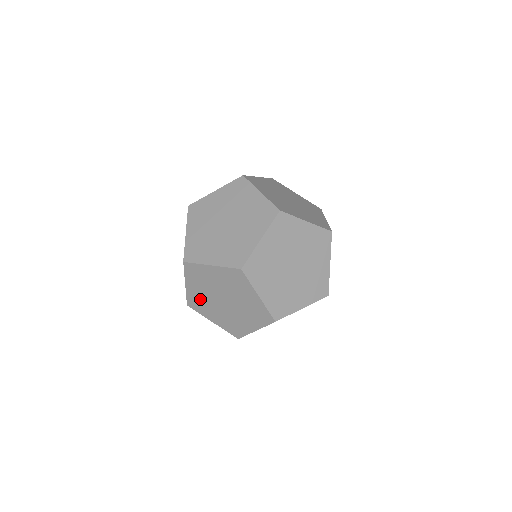
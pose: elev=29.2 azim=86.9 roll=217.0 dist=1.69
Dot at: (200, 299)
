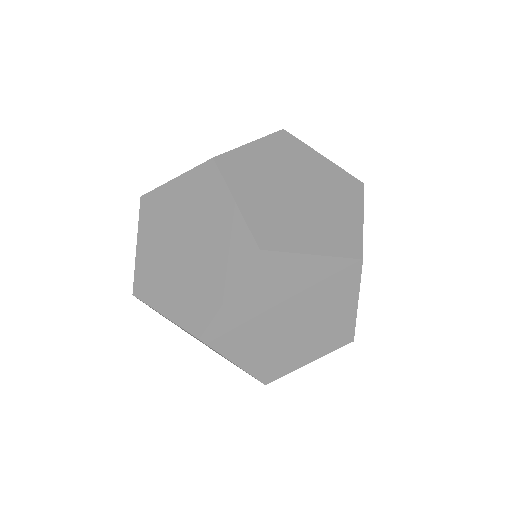
Dot at: occluded
